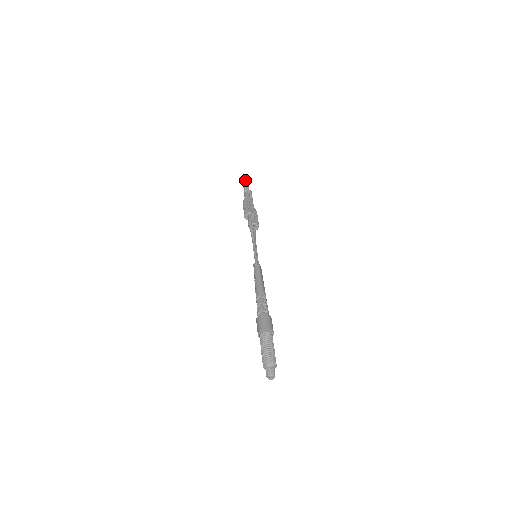
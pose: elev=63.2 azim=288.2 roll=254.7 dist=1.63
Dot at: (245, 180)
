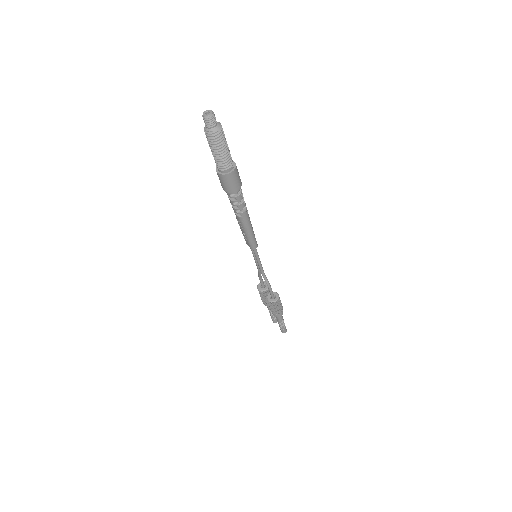
Dot at: occluded
